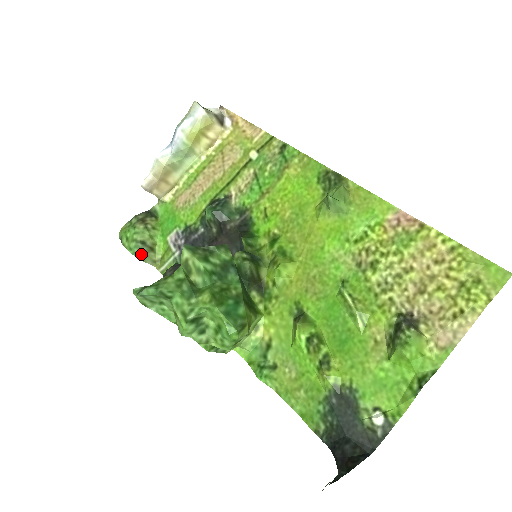
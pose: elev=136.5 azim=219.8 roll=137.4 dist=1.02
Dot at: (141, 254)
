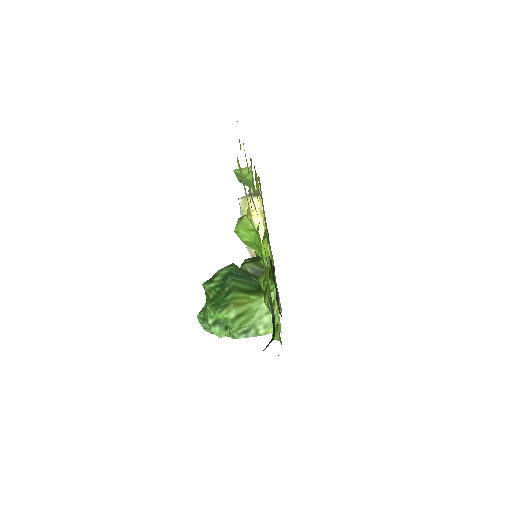
Dot at: occluded
